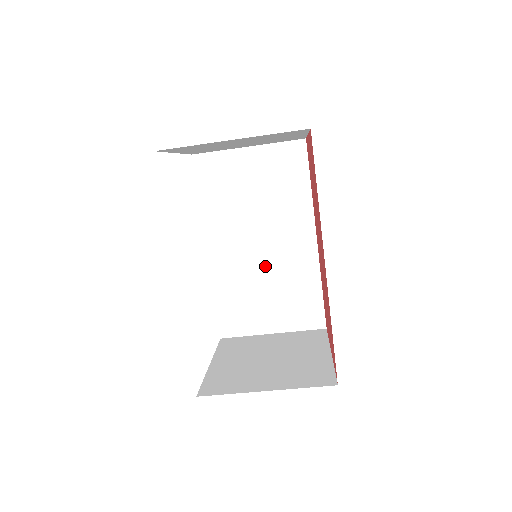
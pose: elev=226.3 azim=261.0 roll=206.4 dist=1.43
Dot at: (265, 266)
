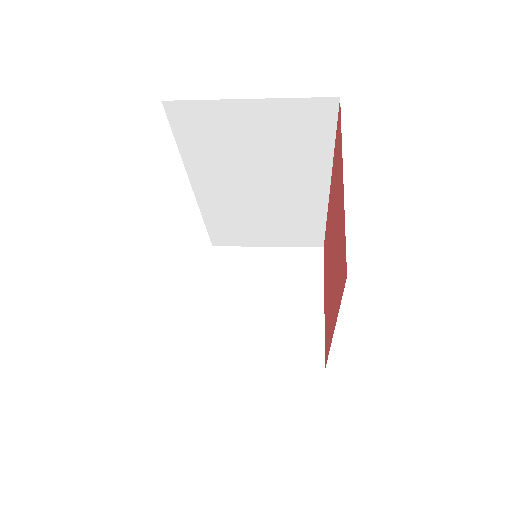
Dot at: (264, 206)
